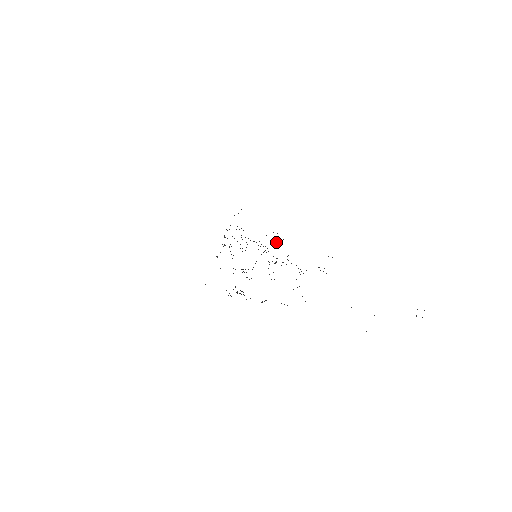
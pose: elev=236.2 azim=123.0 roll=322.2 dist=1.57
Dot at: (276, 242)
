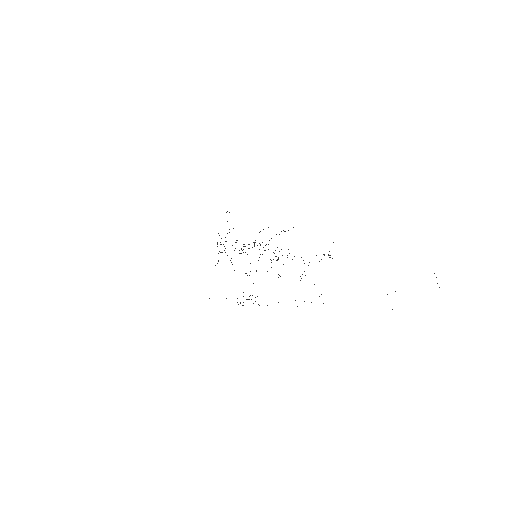
Dot at: occluded
